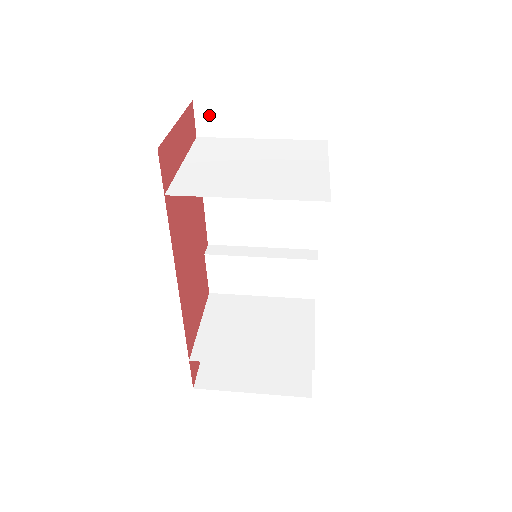
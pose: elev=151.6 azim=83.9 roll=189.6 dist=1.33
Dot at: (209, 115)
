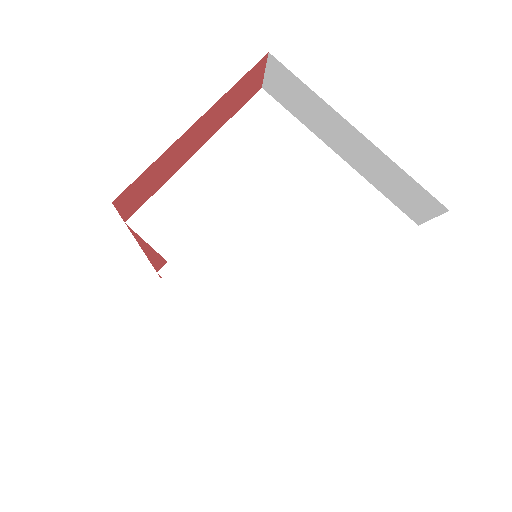
Dot at: (285, 83)
